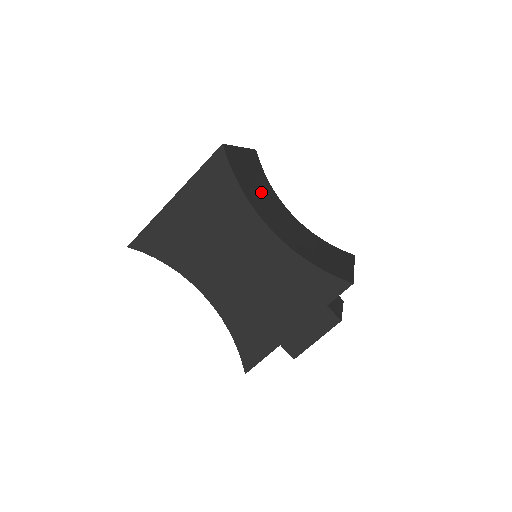
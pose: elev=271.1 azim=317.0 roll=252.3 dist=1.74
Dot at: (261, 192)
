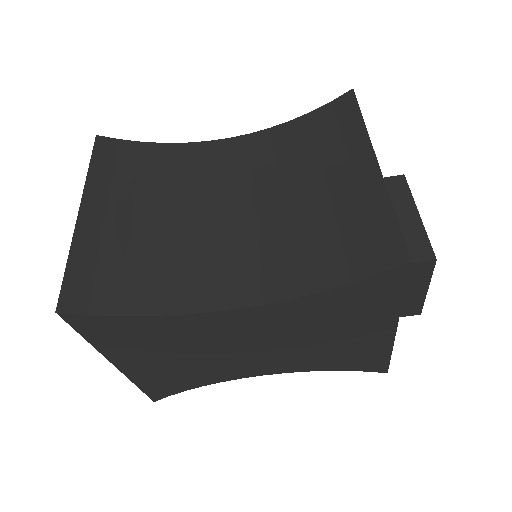
Dot at: (168, 217)
